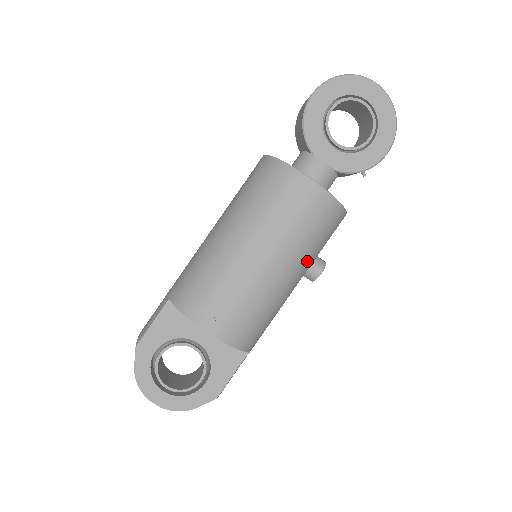
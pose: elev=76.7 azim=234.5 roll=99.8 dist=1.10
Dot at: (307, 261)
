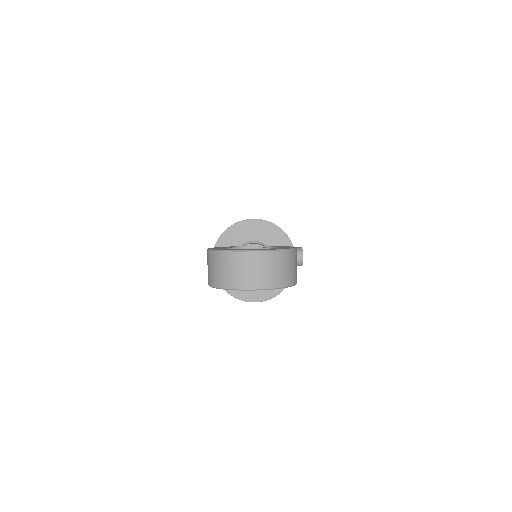
Dot at: occluded
